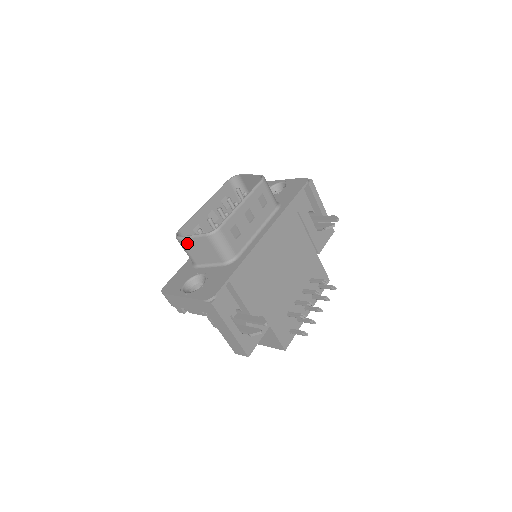
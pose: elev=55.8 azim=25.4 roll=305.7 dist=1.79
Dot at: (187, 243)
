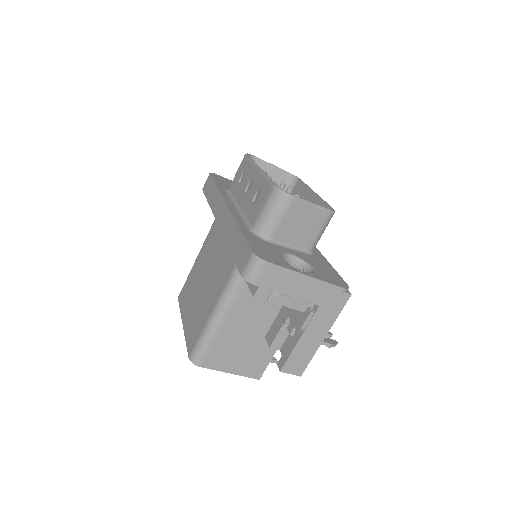
Dot at: (297, 208)
